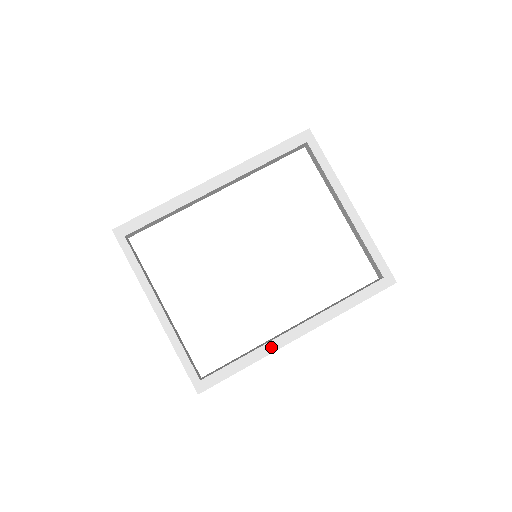
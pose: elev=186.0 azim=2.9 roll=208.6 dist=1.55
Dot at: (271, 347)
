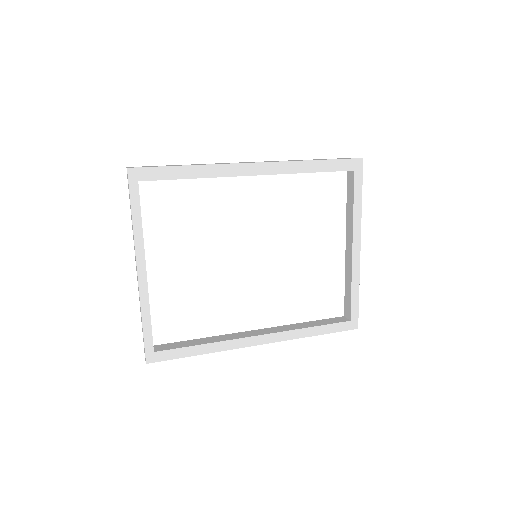
Dot at: (231, 345)
